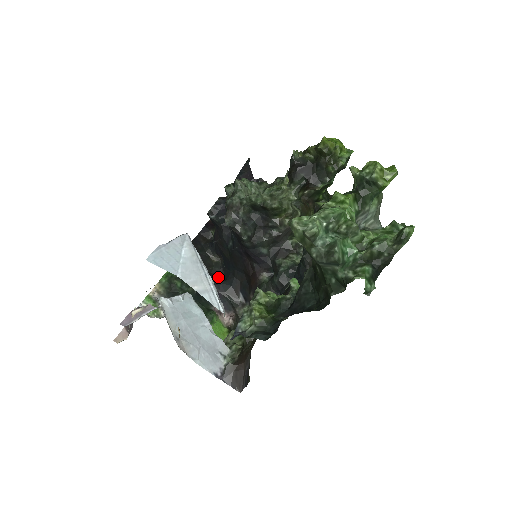
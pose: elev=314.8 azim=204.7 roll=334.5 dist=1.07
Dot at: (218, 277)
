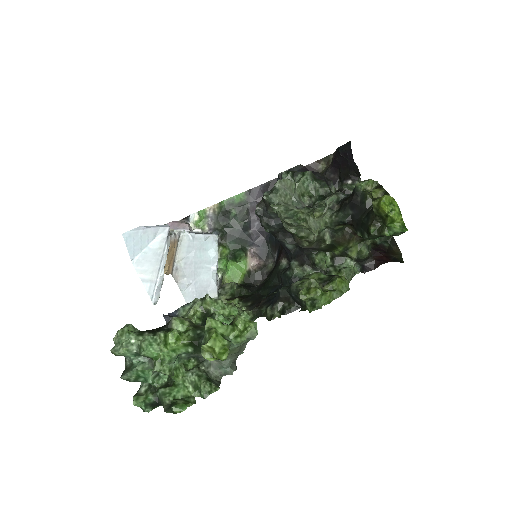
Dot at: occluded
